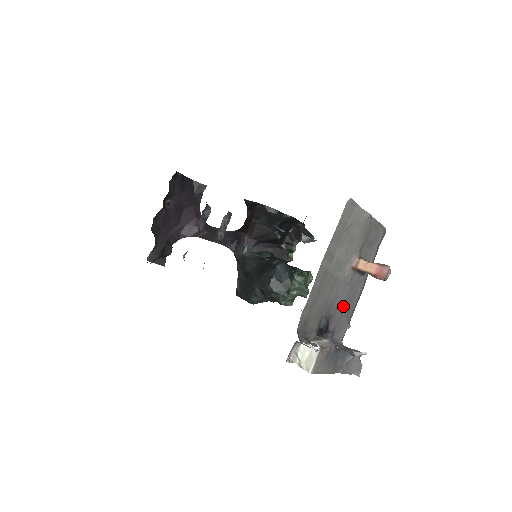
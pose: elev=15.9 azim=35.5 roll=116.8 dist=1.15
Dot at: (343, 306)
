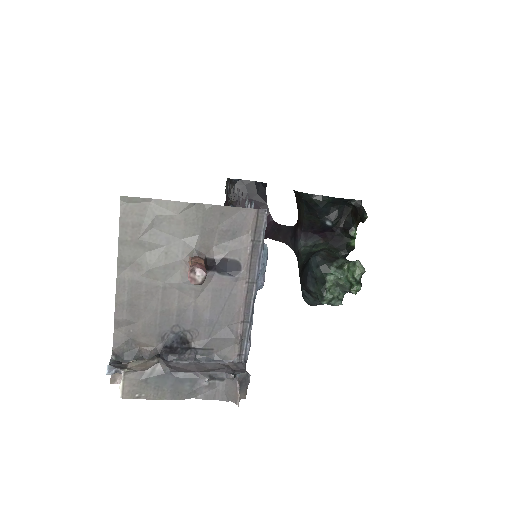
Dot at: (210, 316)
